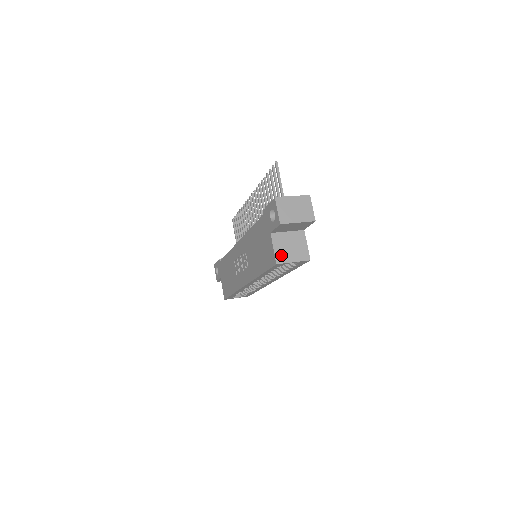
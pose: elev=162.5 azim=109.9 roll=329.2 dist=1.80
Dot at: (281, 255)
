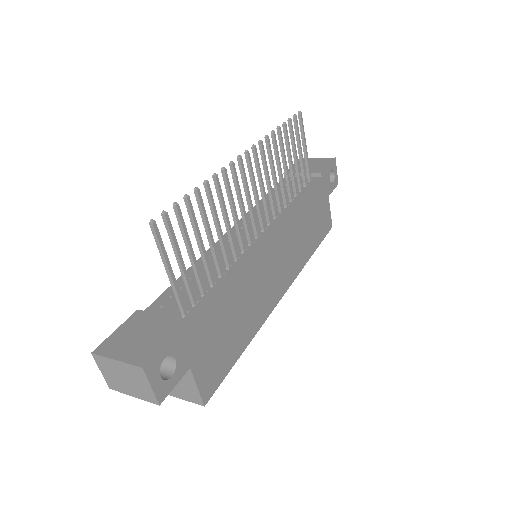
Dot at: occluded
